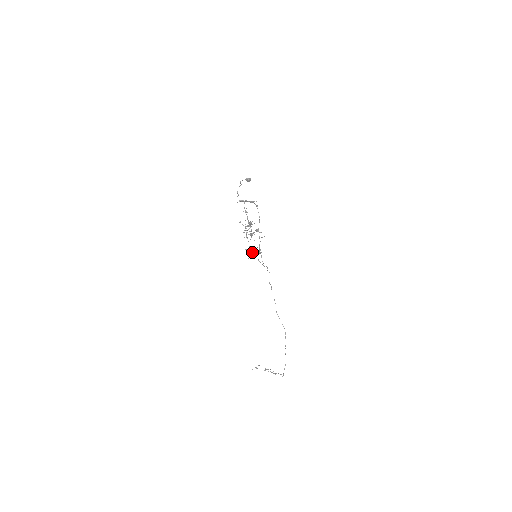
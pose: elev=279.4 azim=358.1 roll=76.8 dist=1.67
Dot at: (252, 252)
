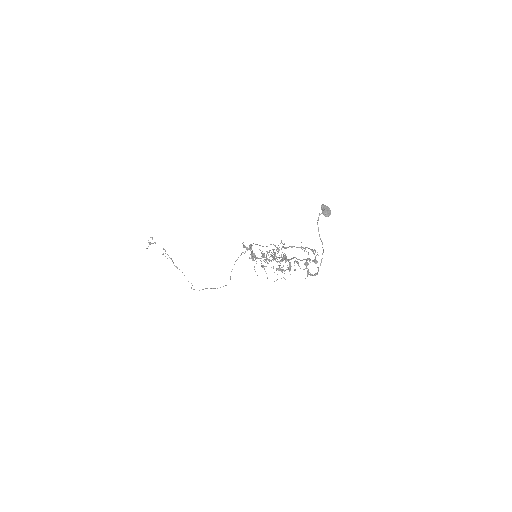
Dot at: occluded
